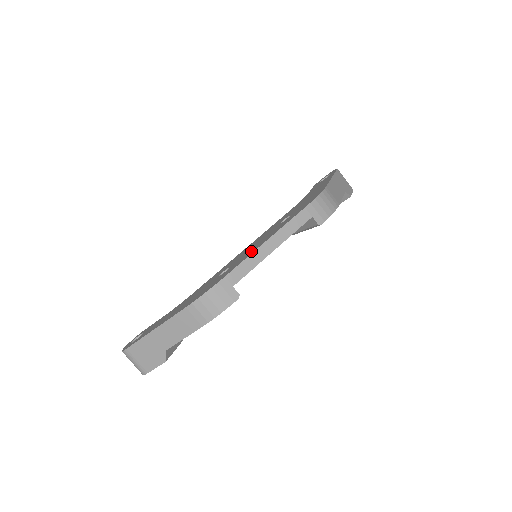
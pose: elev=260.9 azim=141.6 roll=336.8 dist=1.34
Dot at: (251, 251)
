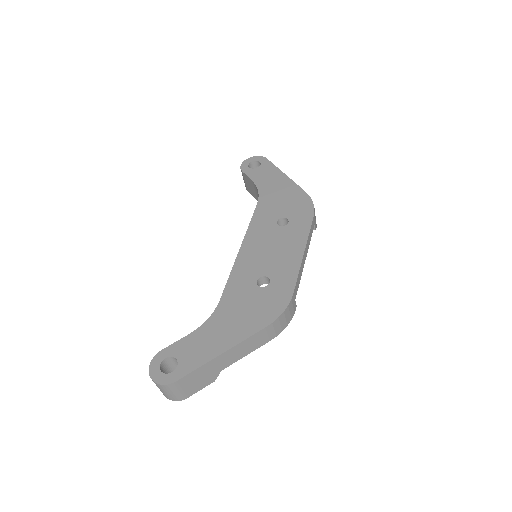
Dot at: (290, 261)
